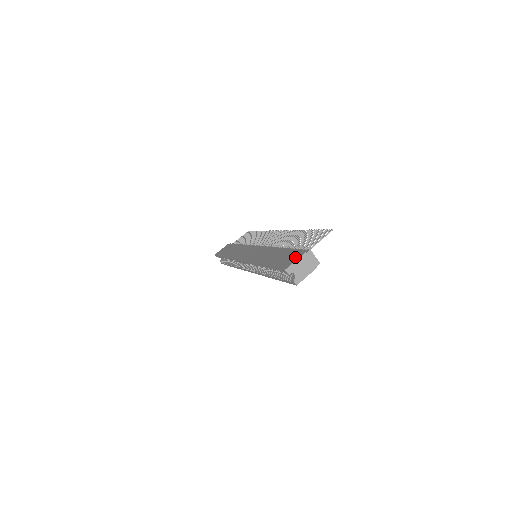
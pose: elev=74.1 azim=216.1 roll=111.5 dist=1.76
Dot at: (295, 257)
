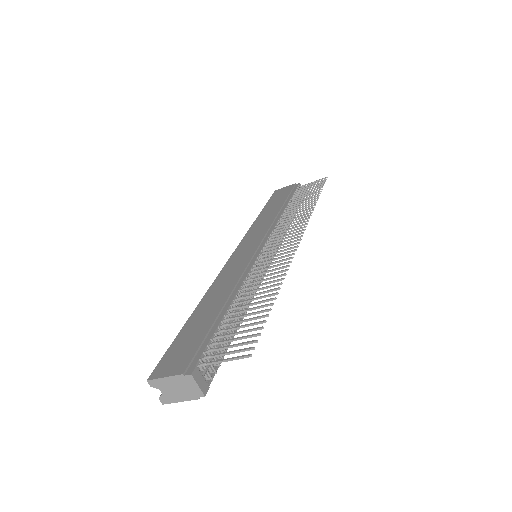
Dot at: (176, 365)
